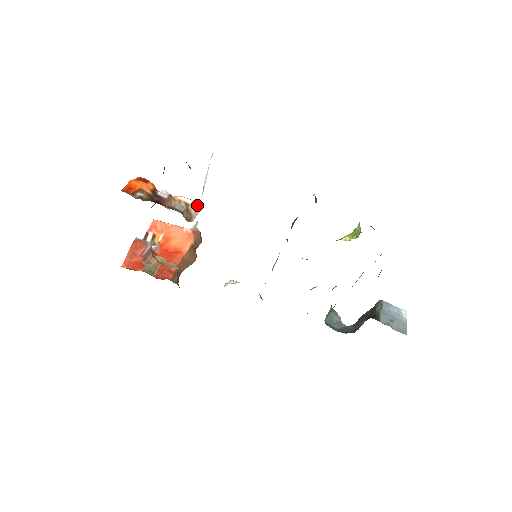
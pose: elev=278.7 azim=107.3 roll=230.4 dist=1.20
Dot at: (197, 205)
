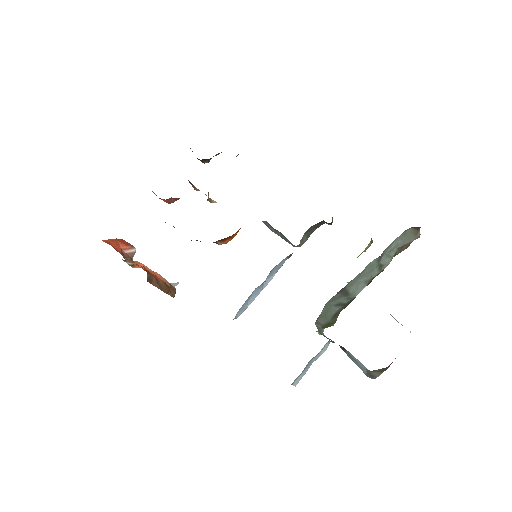
Dot at: occluded
